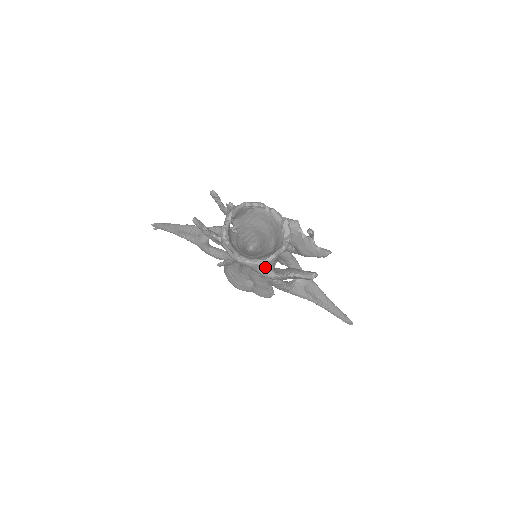
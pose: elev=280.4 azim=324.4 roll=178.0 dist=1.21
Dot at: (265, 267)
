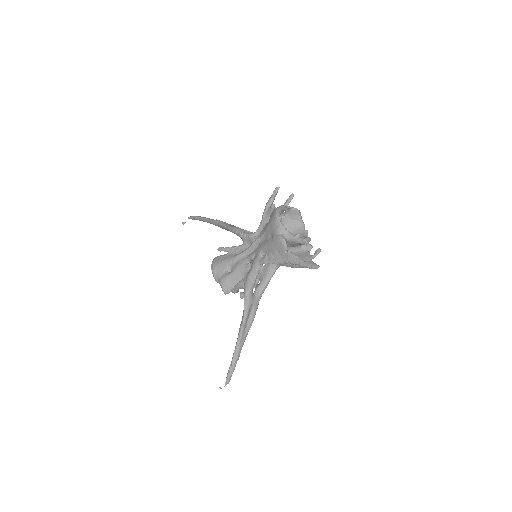
Dot at: (285, 235)
